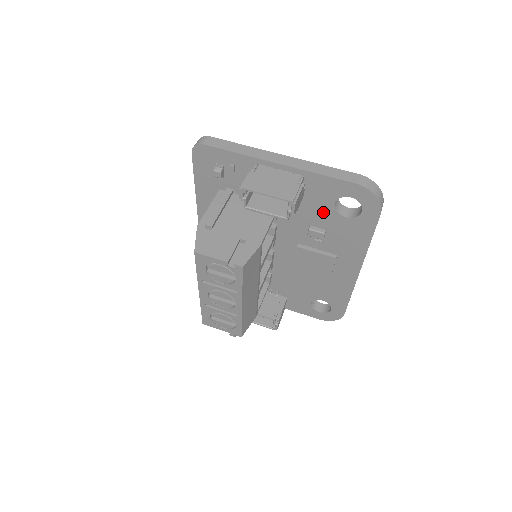
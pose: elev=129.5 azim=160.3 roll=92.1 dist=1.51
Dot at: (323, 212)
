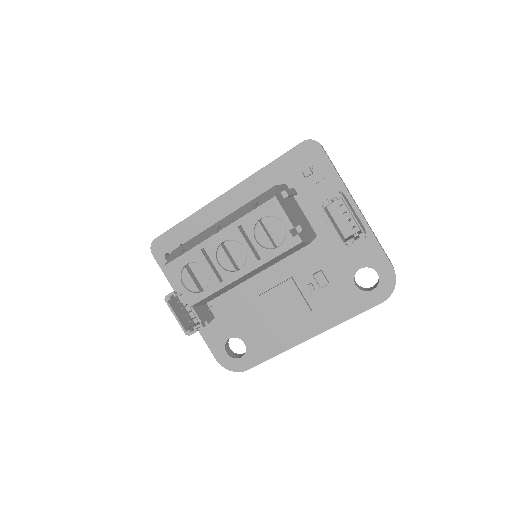
Dot at: (344, 268)
